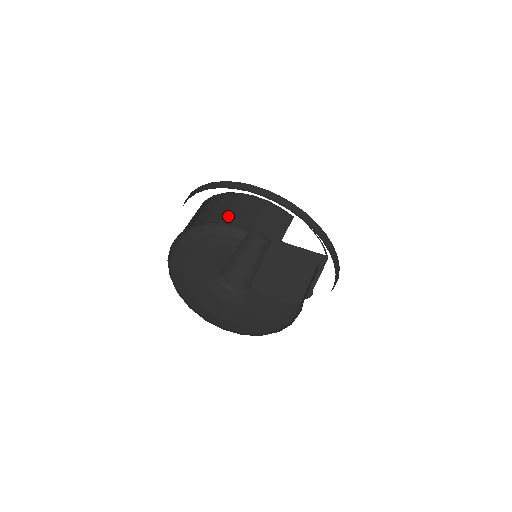
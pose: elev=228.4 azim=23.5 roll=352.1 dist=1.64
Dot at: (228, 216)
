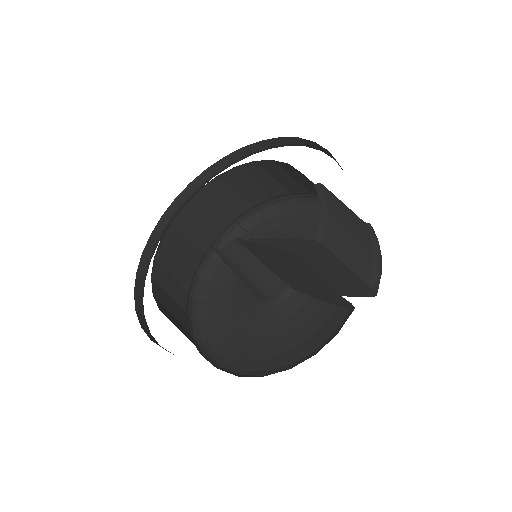
Dot at: (269, 190)
